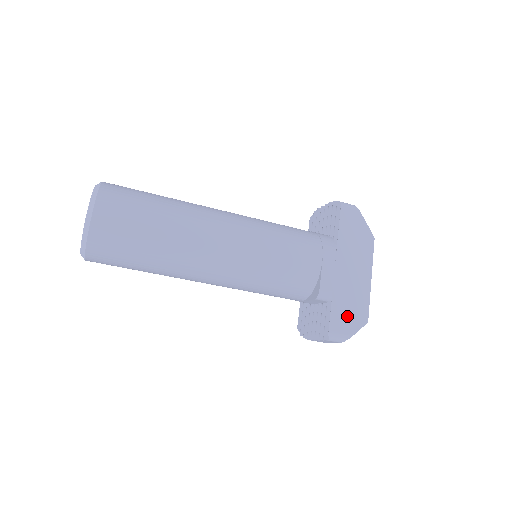
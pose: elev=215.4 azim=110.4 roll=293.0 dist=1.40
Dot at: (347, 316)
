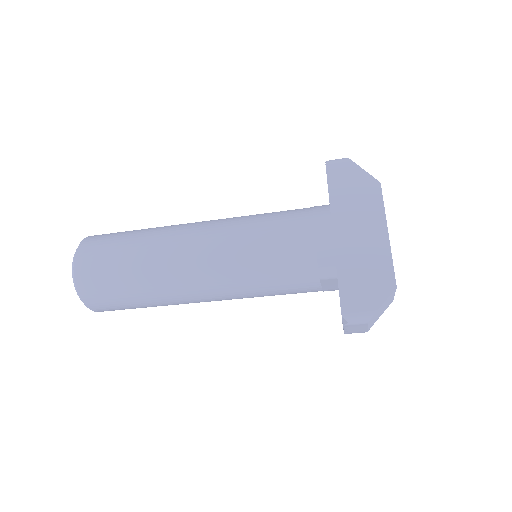
Dot at: (363, 287)
